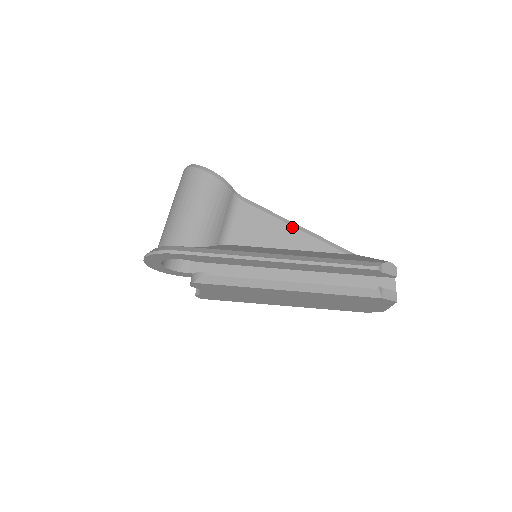
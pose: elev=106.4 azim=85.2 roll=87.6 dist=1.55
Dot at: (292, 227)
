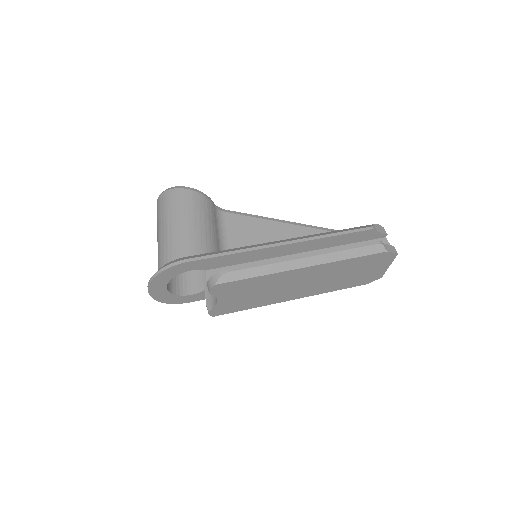
Dot at: (279, 222)
